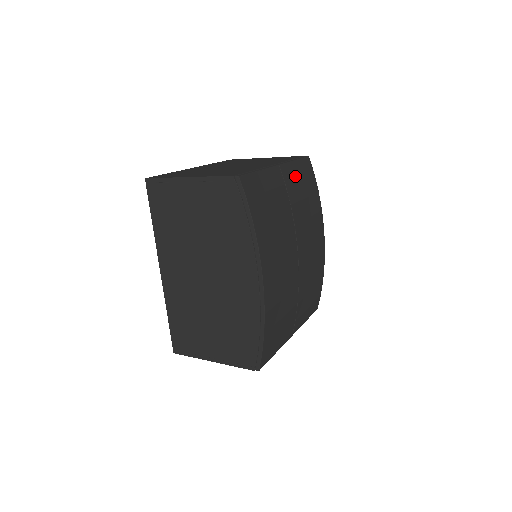
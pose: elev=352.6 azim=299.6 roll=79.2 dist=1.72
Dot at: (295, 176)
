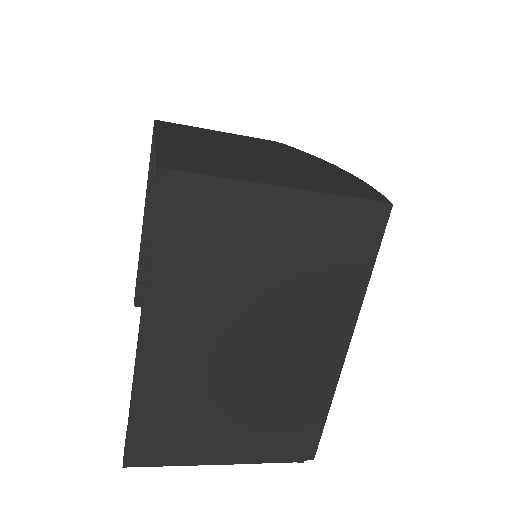
Dot at: occluded
